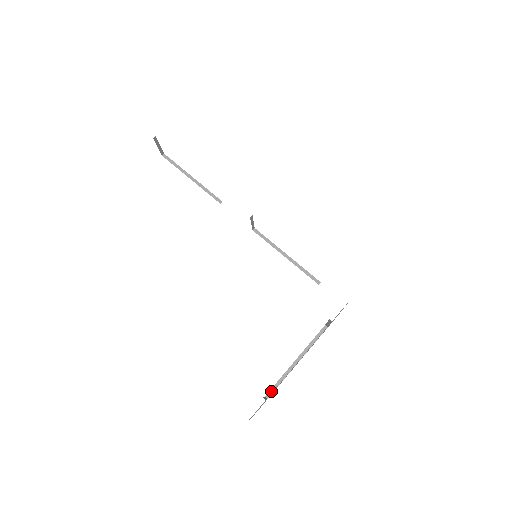
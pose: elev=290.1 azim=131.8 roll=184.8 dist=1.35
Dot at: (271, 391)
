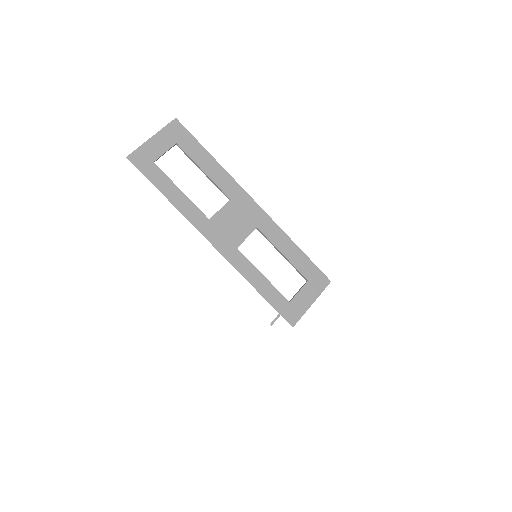
Dot at: occluded
